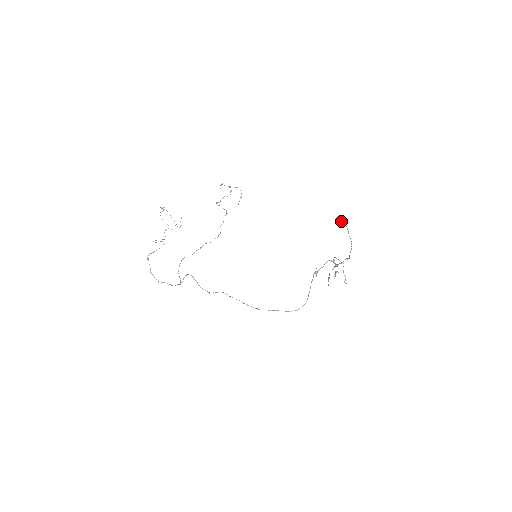
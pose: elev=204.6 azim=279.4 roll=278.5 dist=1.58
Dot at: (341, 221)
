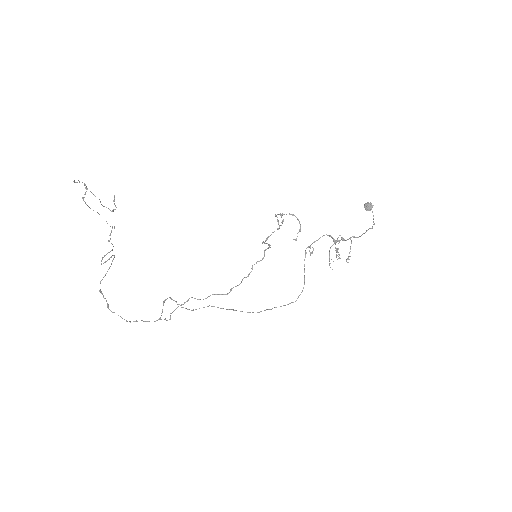
Dot at: (370, 207)
